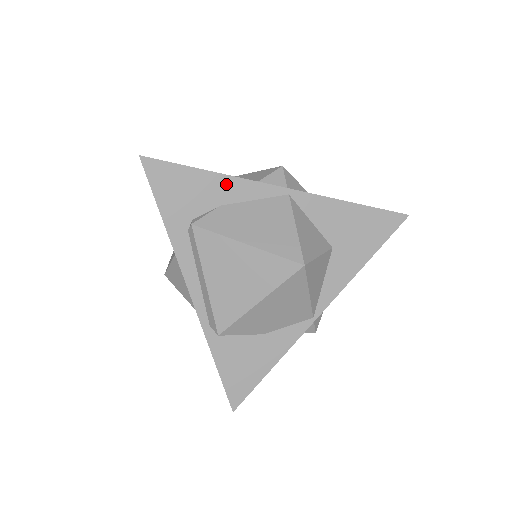
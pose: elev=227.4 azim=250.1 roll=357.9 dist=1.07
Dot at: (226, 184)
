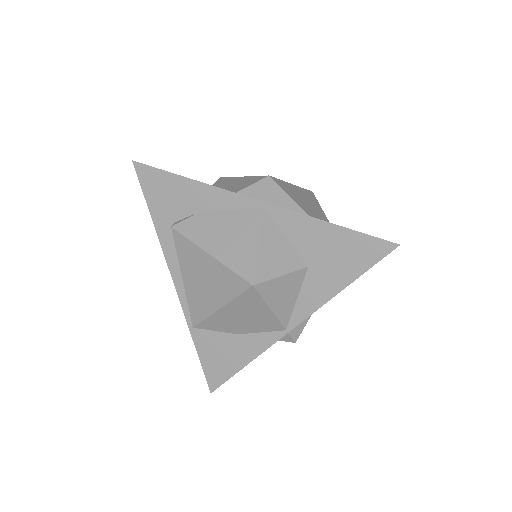
Dot at: (205, 192)
